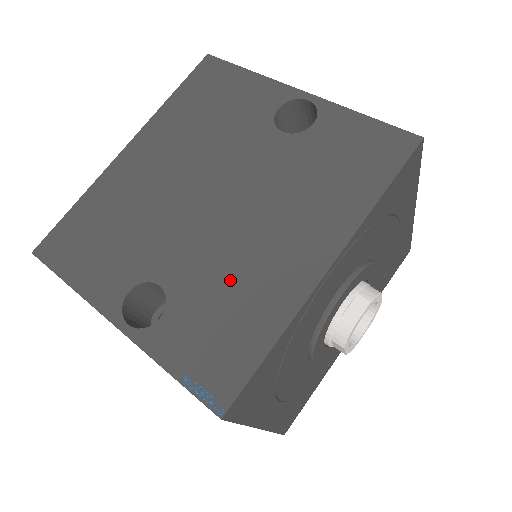
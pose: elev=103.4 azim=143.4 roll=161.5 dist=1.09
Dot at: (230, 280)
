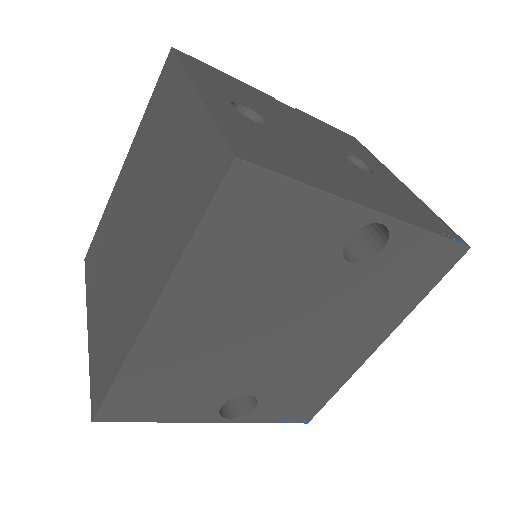
Dot at: (306, 375)
